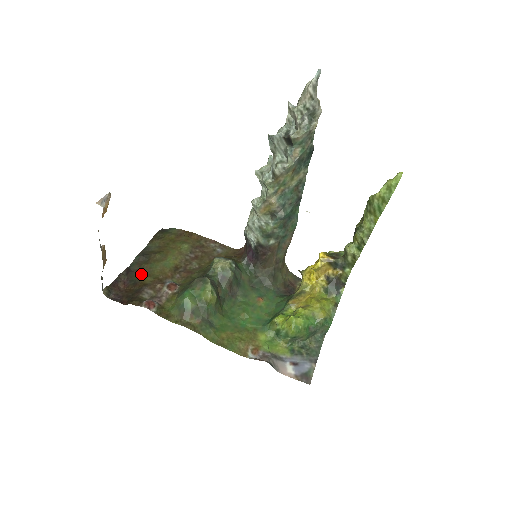
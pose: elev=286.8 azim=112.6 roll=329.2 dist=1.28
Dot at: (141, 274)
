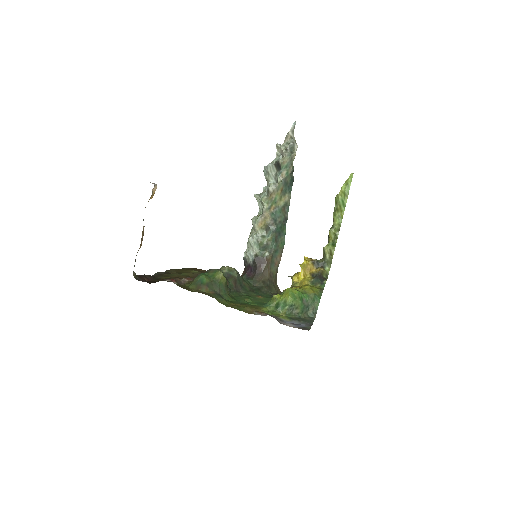
Dot at: (162, 276)
